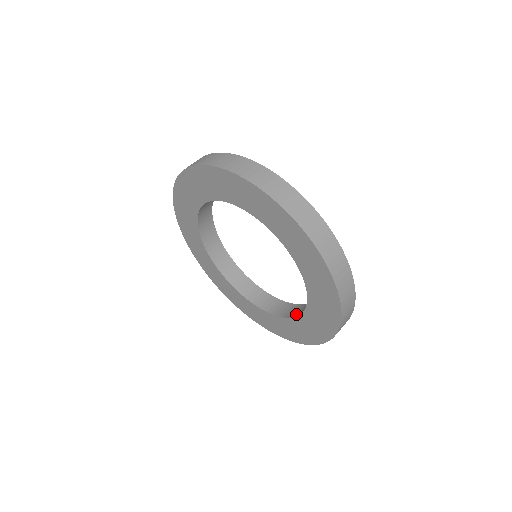
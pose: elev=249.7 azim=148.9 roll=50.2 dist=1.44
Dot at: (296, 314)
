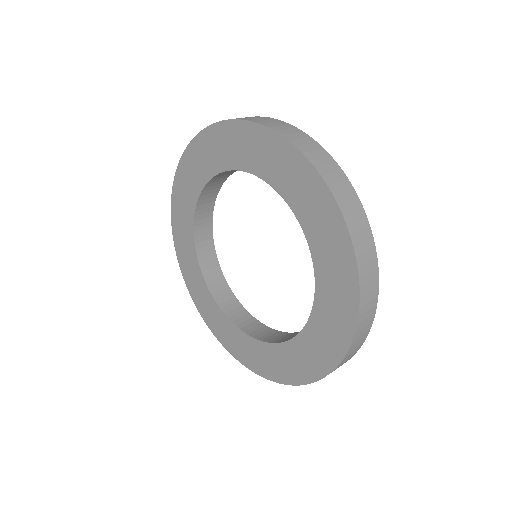
Dot at: (283, 340)
